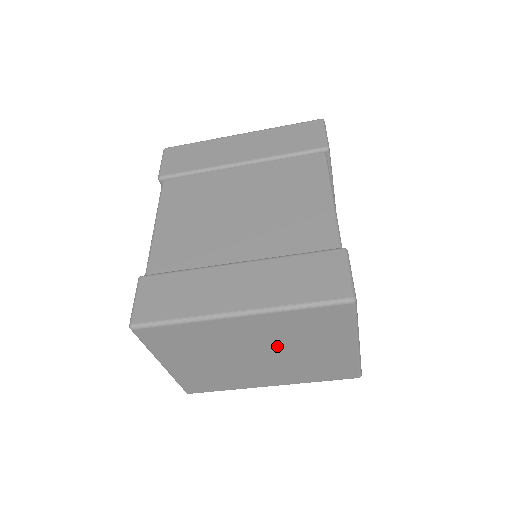
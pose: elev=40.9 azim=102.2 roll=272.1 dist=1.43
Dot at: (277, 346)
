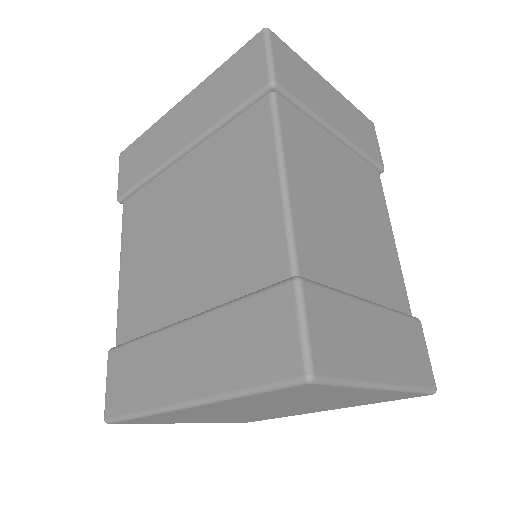
Dot at: (277, 405)
